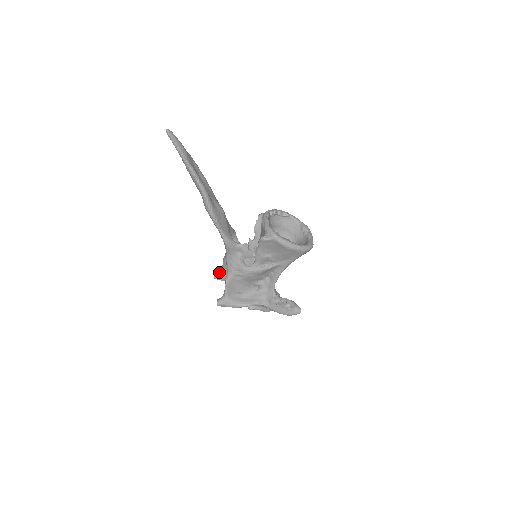
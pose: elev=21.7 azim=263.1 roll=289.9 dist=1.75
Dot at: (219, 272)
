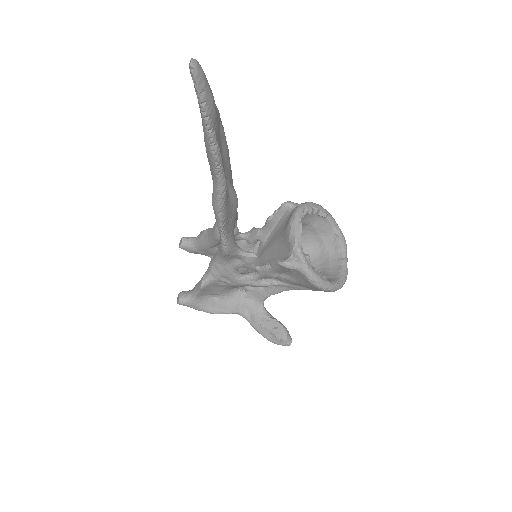
Dot at: (189, 243)
